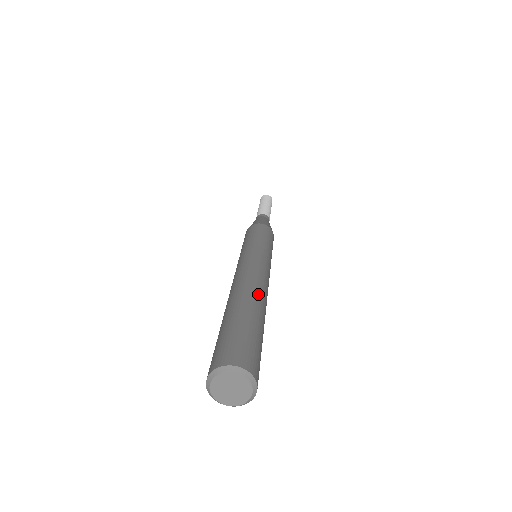
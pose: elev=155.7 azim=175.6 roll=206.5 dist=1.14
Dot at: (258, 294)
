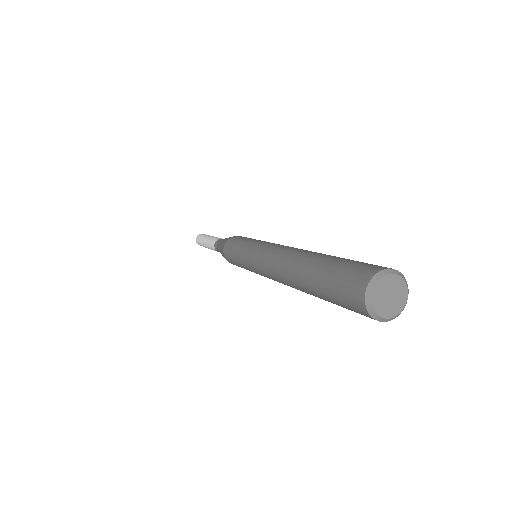
Dot at: occluded
